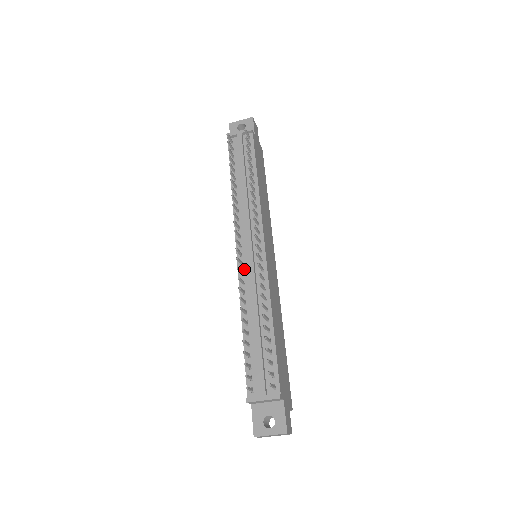
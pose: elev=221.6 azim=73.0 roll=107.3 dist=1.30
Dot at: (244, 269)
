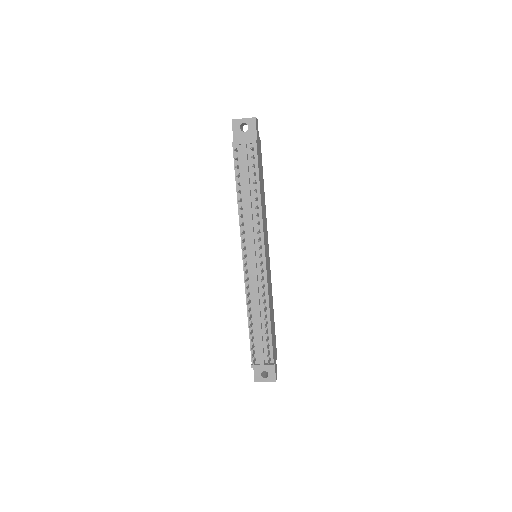
Dot at: (249, 275)
